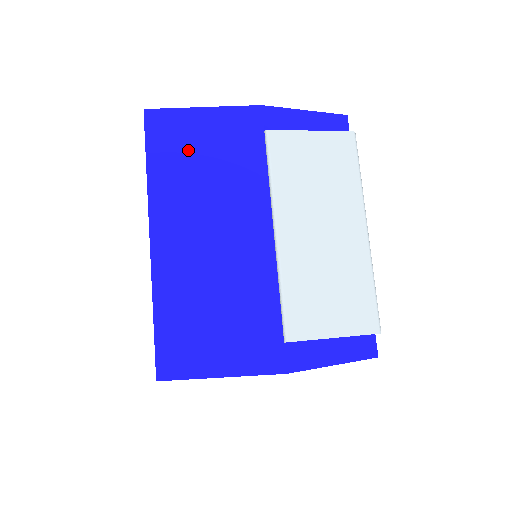
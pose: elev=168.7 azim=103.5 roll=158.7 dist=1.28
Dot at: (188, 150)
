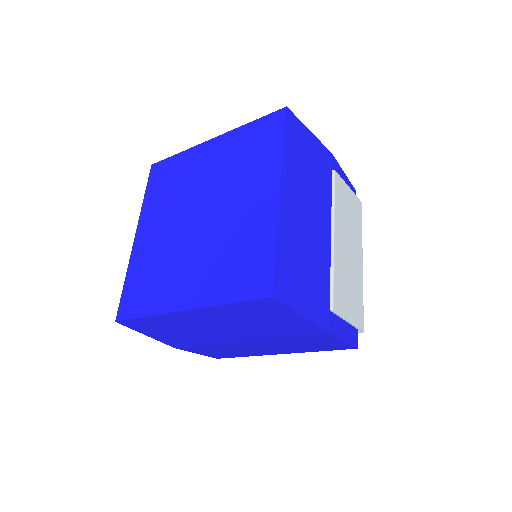
Dot at: (302, 151)
